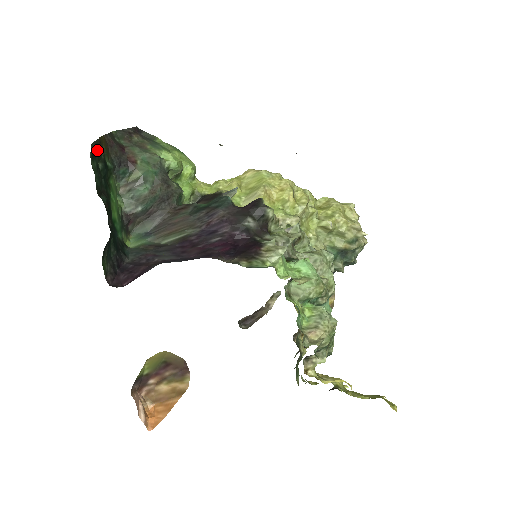
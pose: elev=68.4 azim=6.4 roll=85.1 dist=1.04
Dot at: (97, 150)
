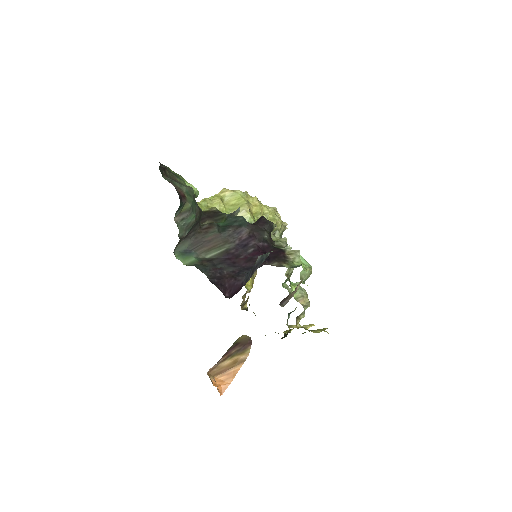
Dot at: occluded
